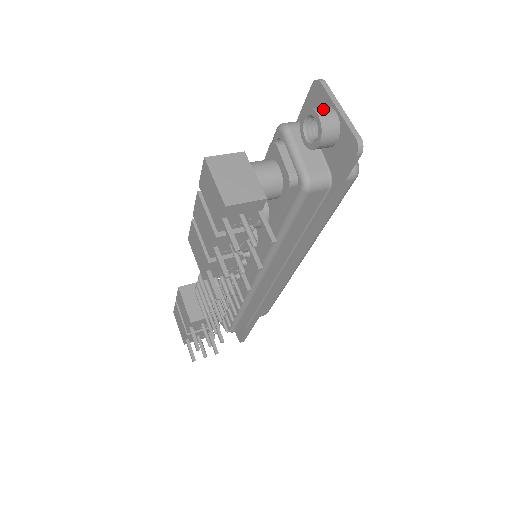
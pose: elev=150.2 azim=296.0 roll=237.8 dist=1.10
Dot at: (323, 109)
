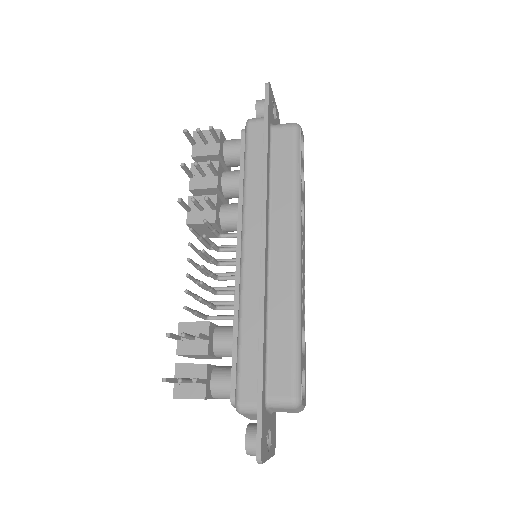
Dot at: occluded
